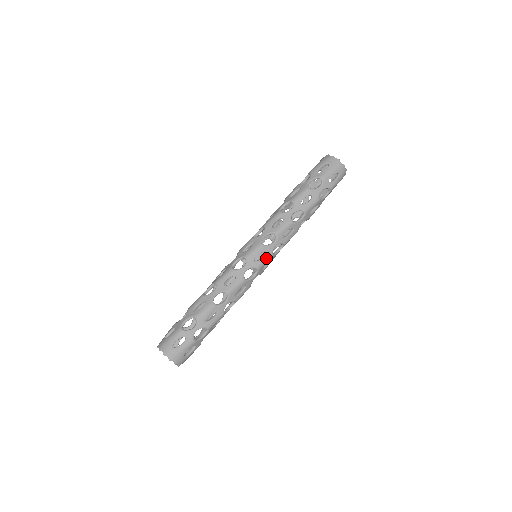
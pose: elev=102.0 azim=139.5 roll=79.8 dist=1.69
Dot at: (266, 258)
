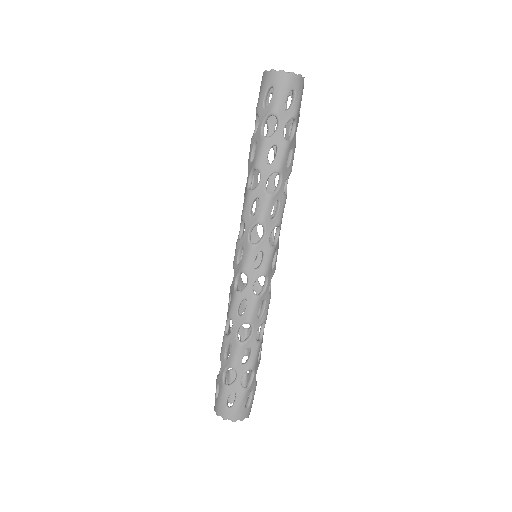
Dot at: (267, 257)
